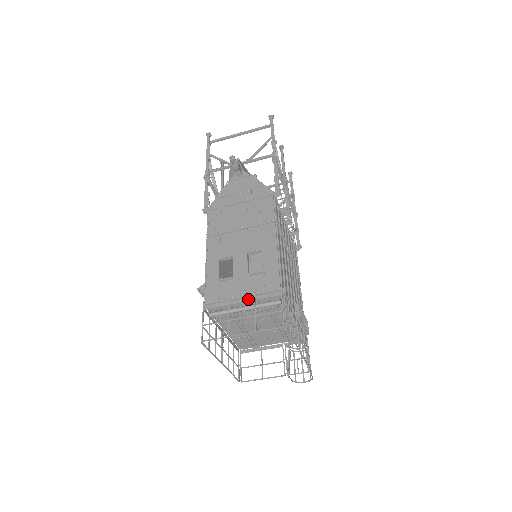
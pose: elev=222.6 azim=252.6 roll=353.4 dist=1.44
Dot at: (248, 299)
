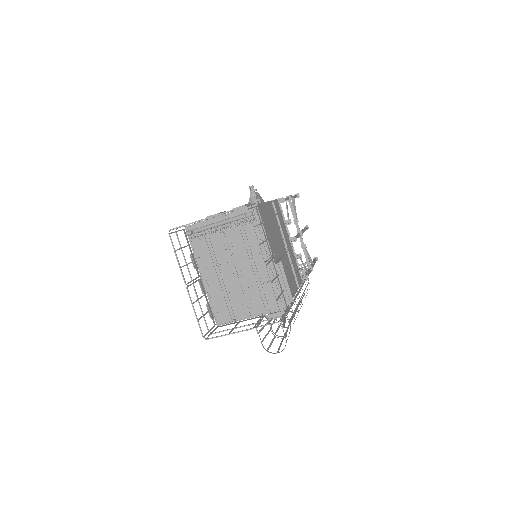
Dot at: (224, 214)
